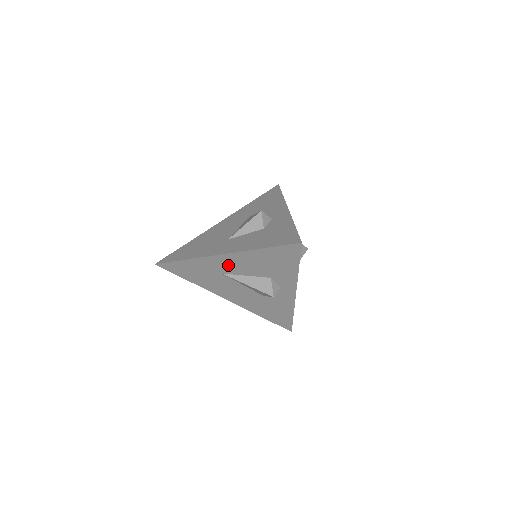
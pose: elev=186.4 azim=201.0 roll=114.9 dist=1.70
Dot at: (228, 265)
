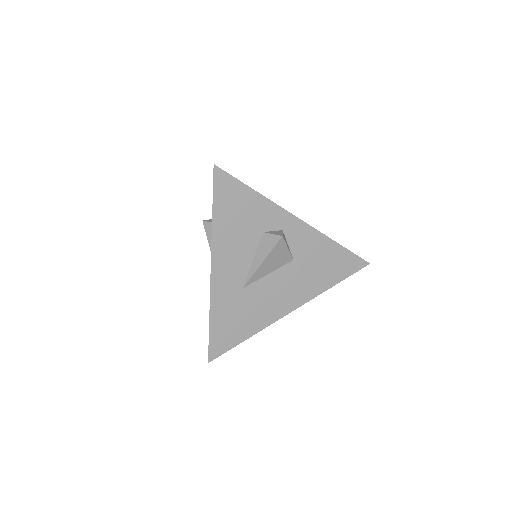
Dot at: (230, 272)
